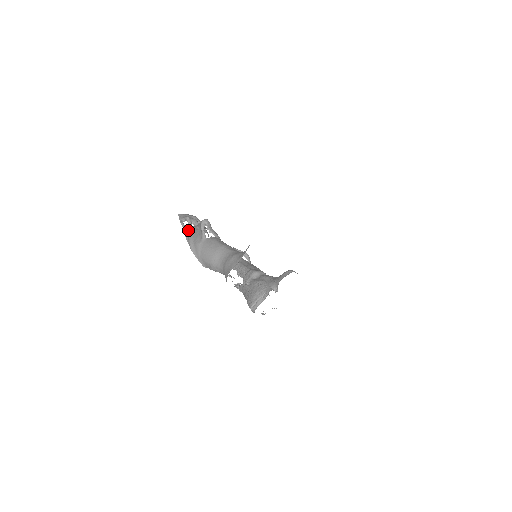
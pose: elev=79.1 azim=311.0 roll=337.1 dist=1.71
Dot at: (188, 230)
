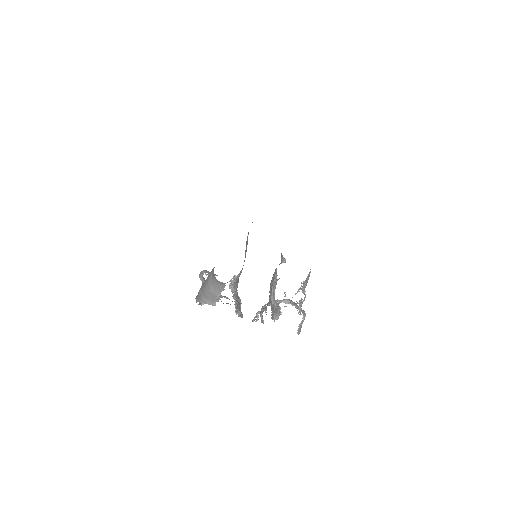
Dot at: occluded
